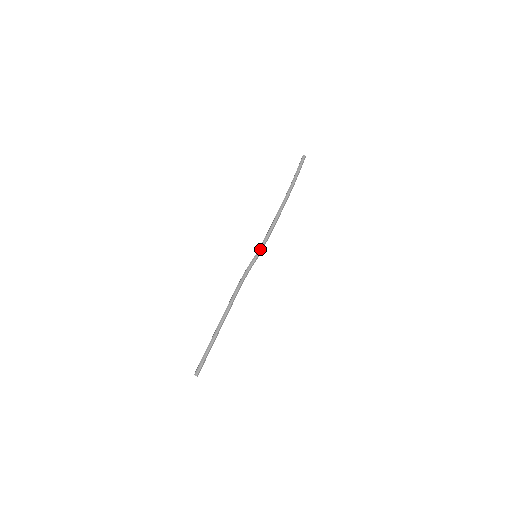
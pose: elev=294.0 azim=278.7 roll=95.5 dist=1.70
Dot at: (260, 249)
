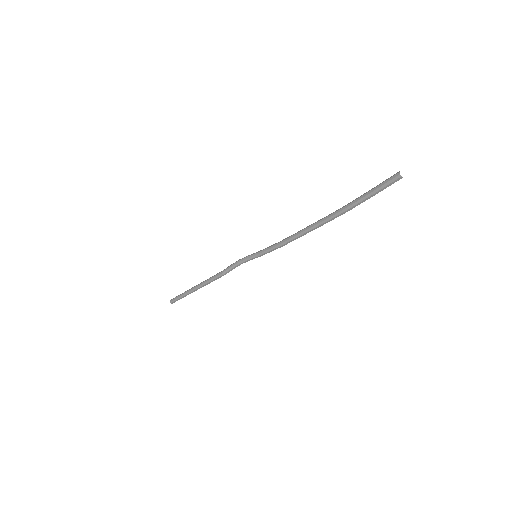
Dot at: (263, 254)
